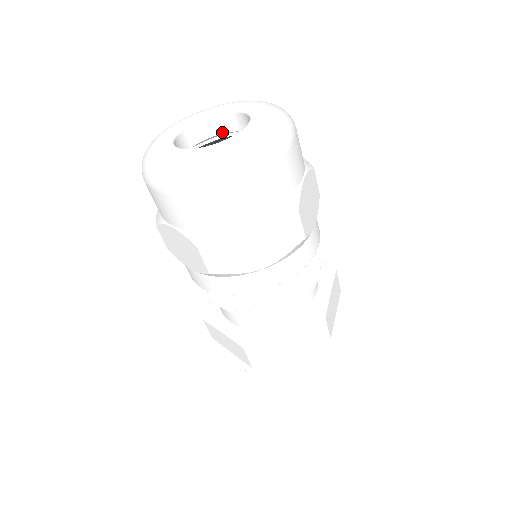
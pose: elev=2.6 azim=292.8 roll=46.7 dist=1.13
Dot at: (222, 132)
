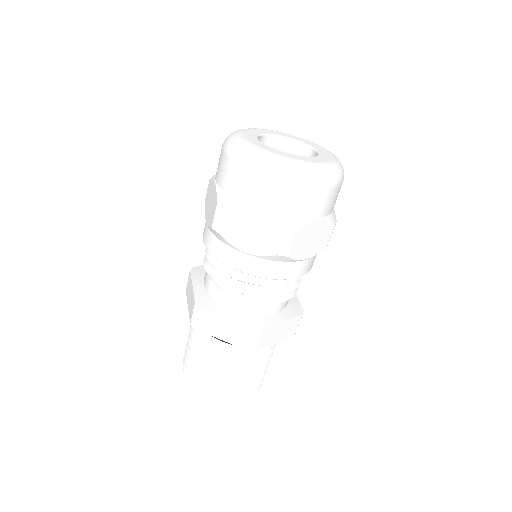
Dot at: occluded
